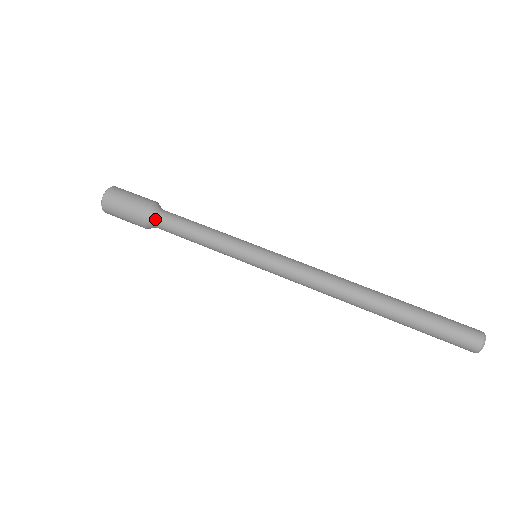
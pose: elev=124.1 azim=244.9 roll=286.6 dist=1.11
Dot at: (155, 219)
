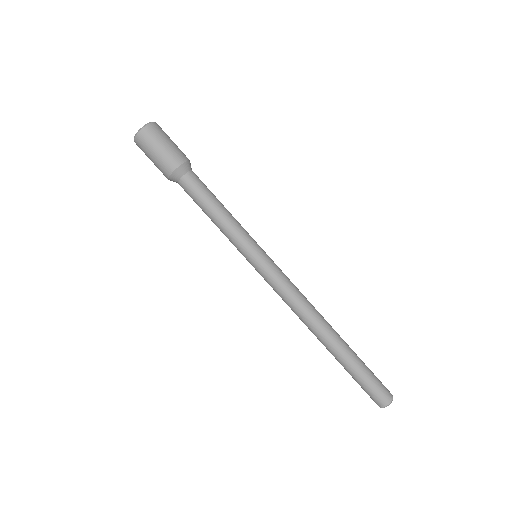
Dot at: (183, 177)
